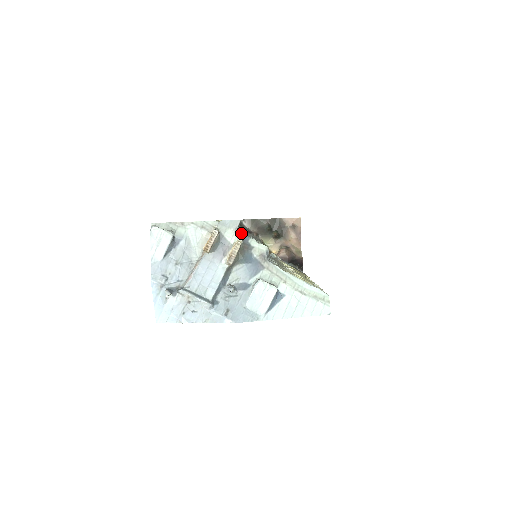
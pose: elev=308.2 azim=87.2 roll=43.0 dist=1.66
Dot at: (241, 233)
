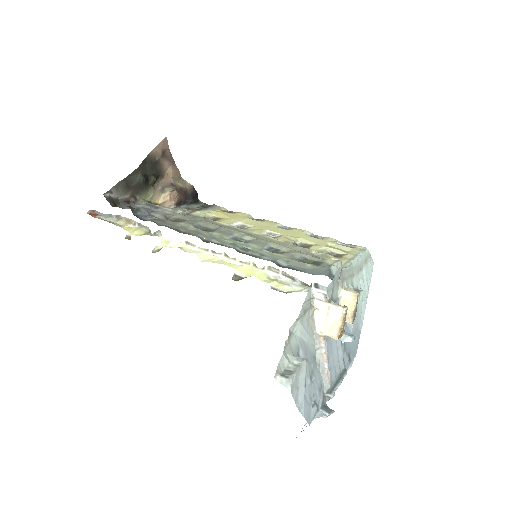
Dot at: (279, 260)
